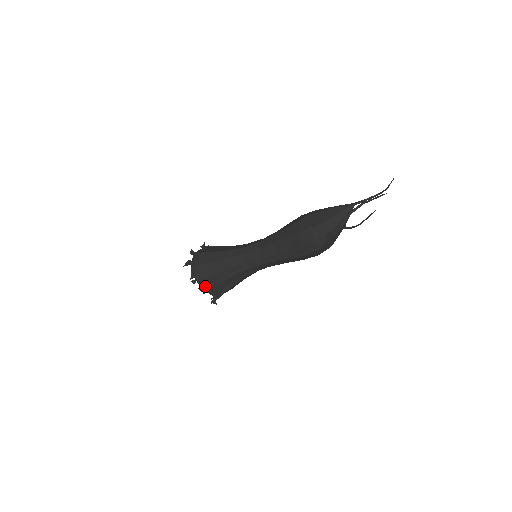
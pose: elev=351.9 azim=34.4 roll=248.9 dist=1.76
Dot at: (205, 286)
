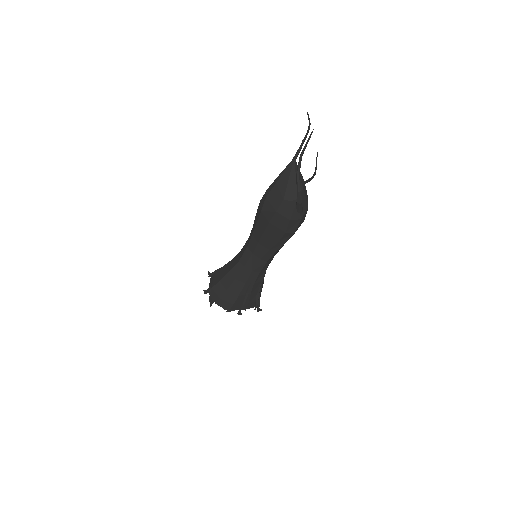
Dot at: (240, 309)
